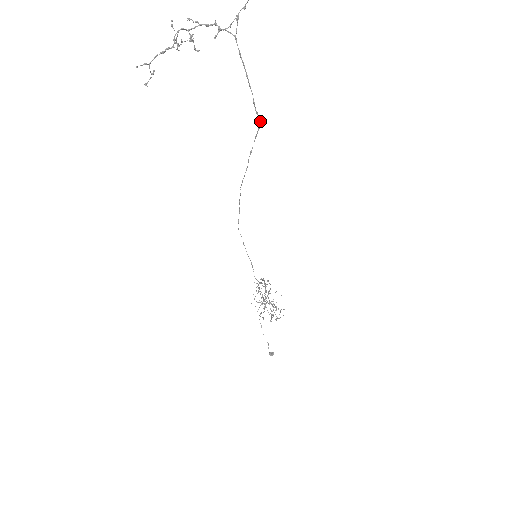
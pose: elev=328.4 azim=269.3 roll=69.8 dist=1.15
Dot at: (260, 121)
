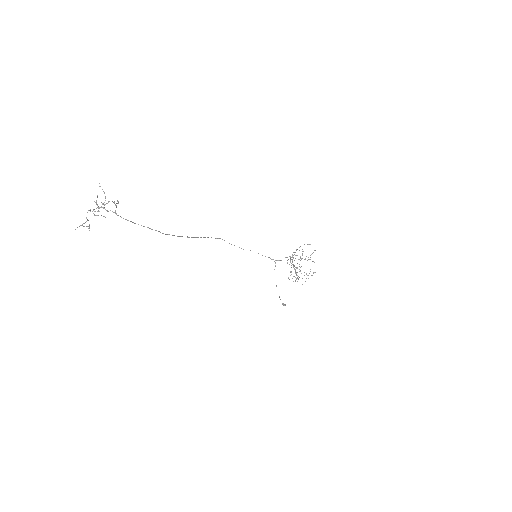
Dot at: (173, 235)
